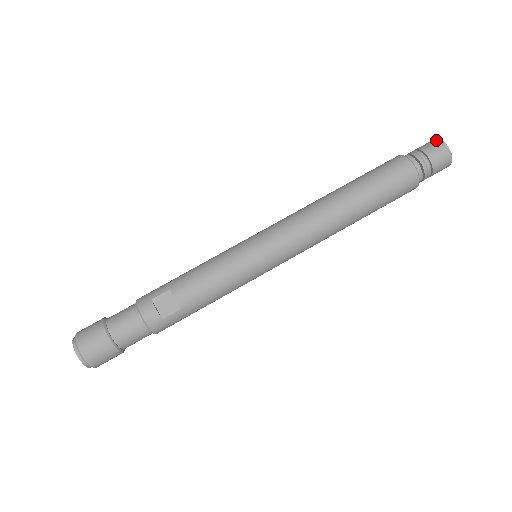
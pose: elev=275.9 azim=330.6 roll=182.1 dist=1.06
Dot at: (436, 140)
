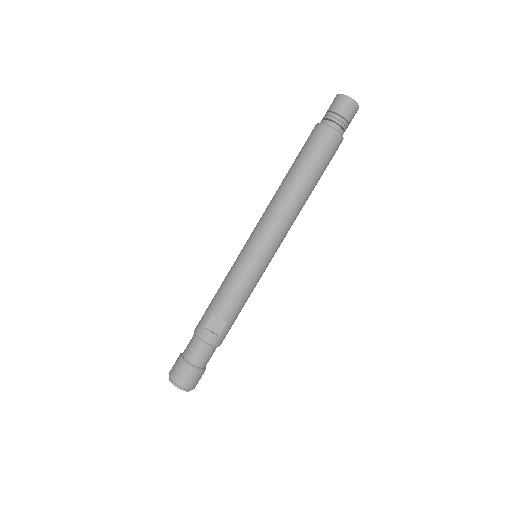
Dot at: (339, 96)
